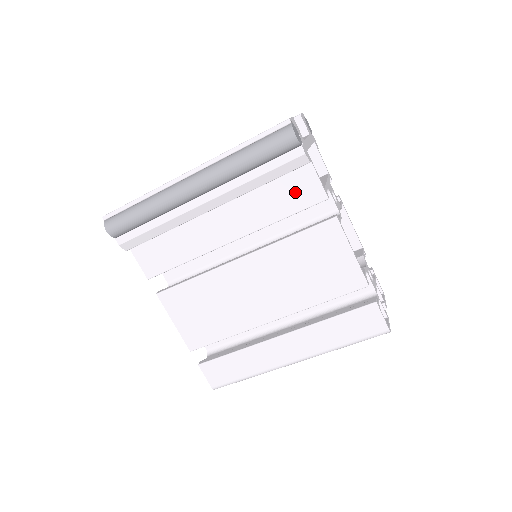
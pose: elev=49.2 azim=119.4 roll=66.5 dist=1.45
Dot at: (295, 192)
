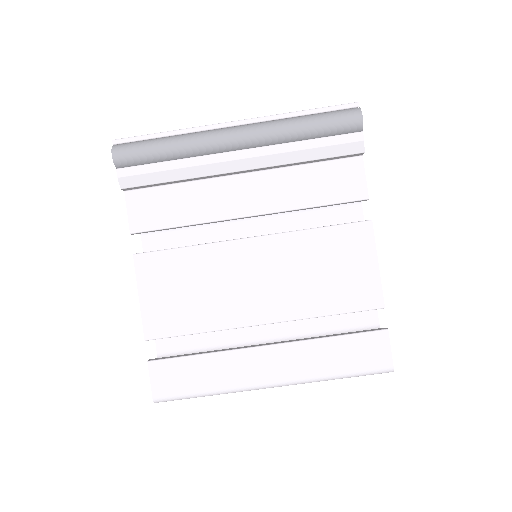
Dot at: (336, 182)
